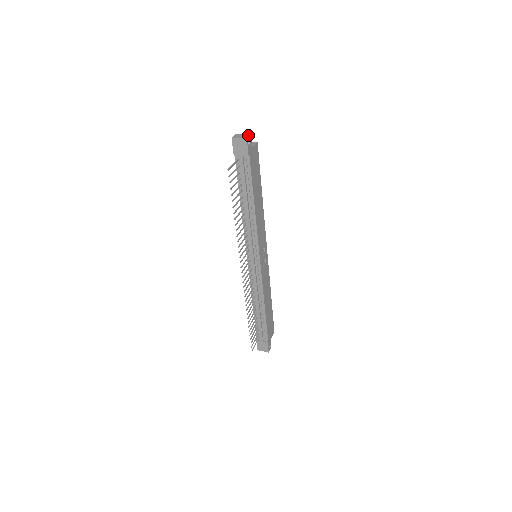
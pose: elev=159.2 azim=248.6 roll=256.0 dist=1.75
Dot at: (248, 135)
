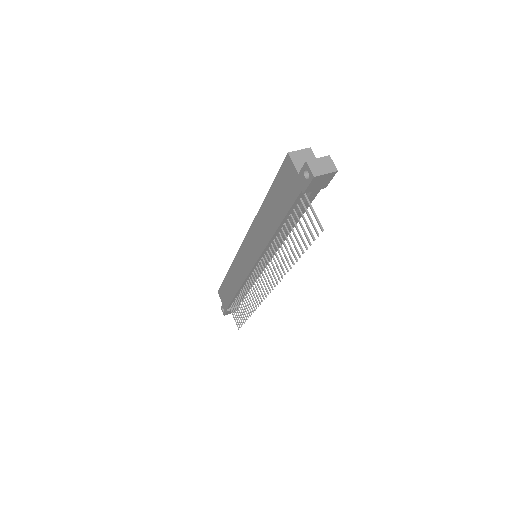
Dot at: (330, 160)
